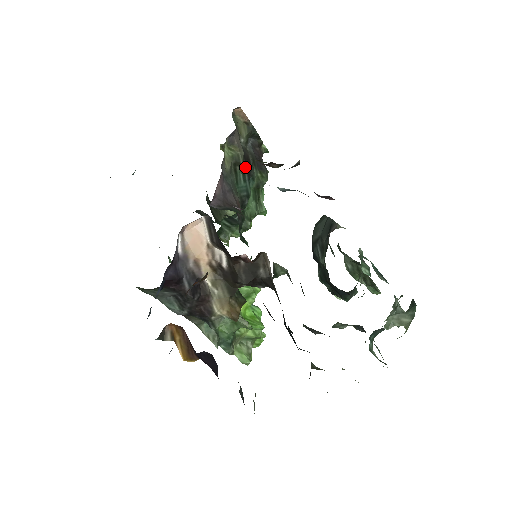
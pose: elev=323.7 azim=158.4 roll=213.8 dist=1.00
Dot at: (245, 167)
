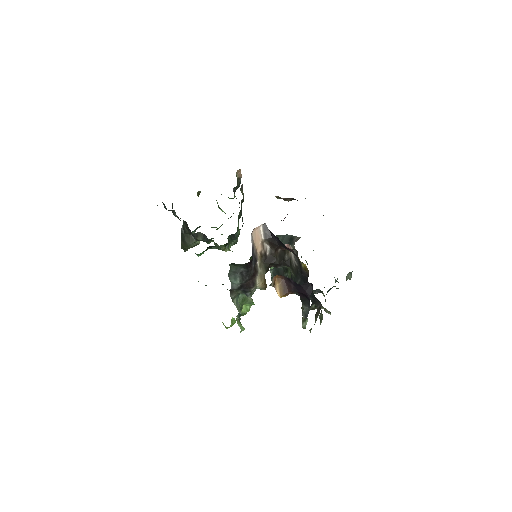
Dot at: occluded
